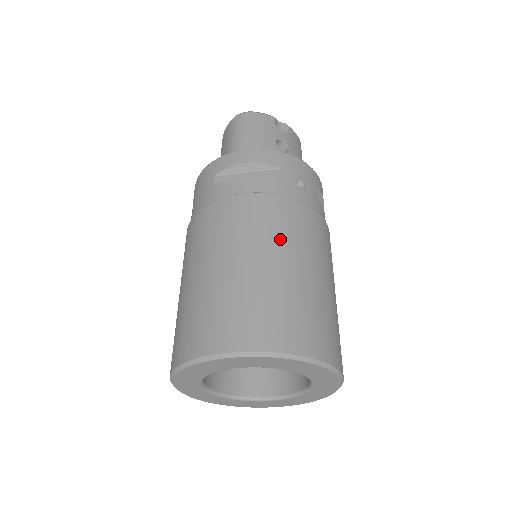
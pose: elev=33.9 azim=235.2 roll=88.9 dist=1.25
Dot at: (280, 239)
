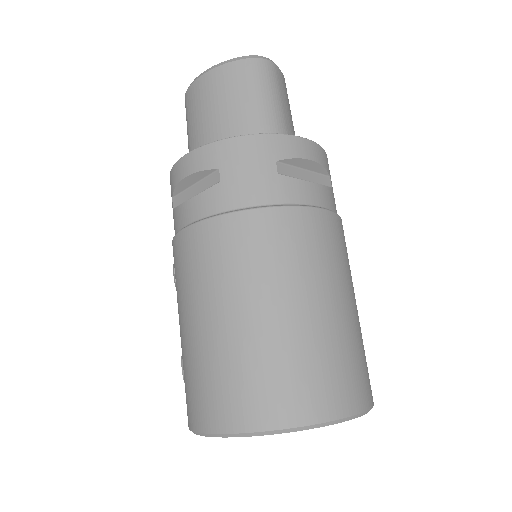
Dot at: (350, 275)
